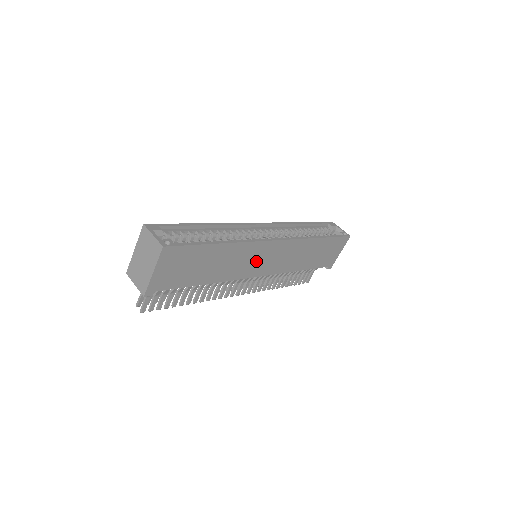
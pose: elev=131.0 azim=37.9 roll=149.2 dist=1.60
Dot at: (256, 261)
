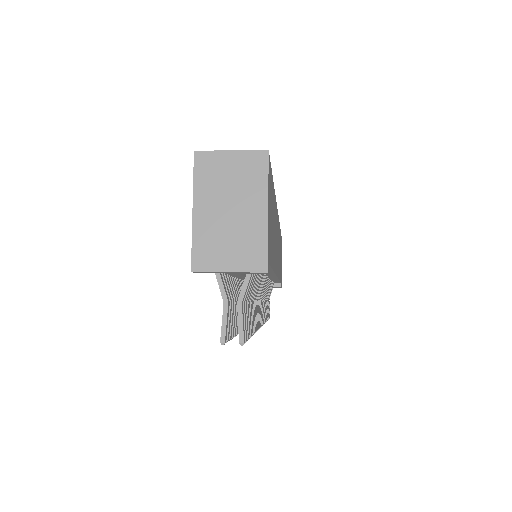
Dot at: occluded
